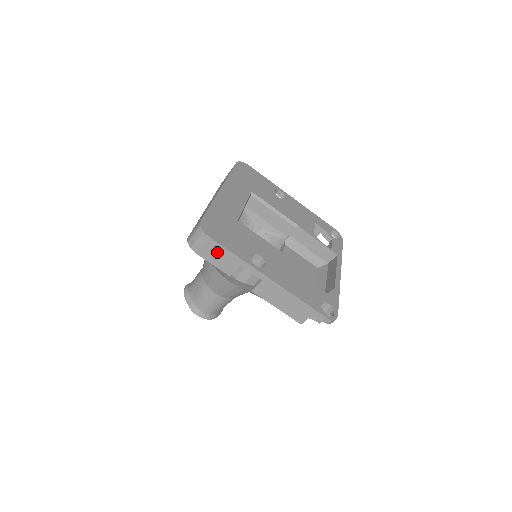
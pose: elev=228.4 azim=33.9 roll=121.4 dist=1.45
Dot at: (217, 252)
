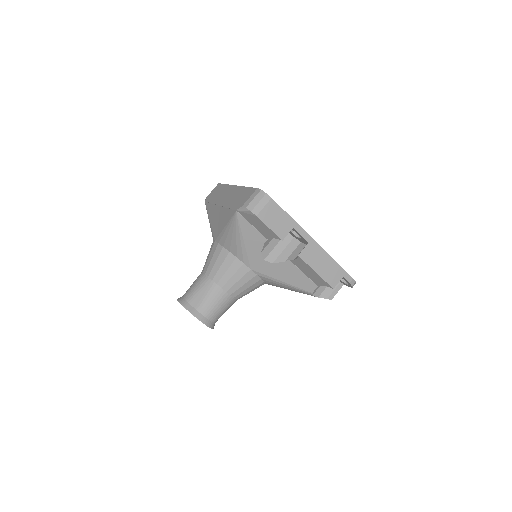
Dot at: (276, 214)
